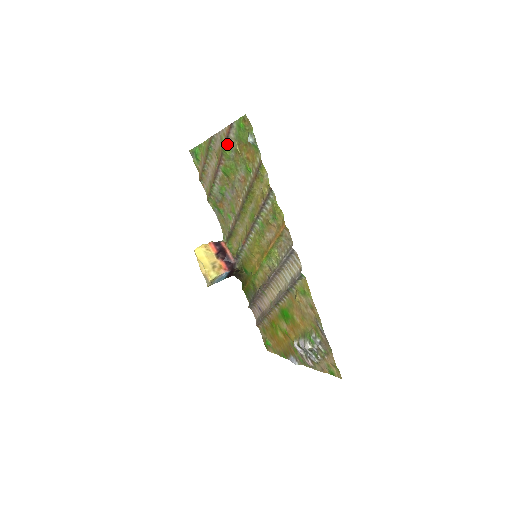
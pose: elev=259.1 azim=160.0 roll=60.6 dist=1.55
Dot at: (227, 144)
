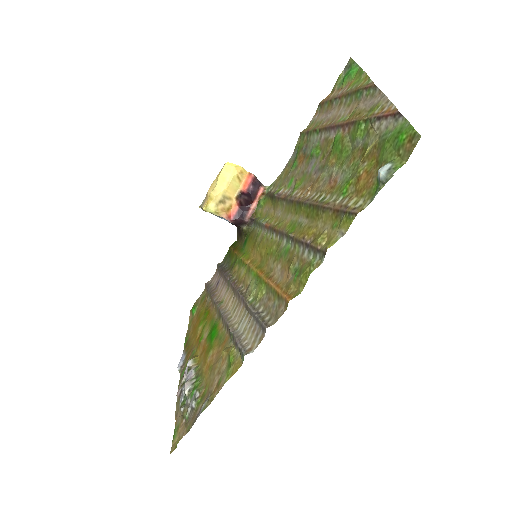
Dot at: (370, 123)
